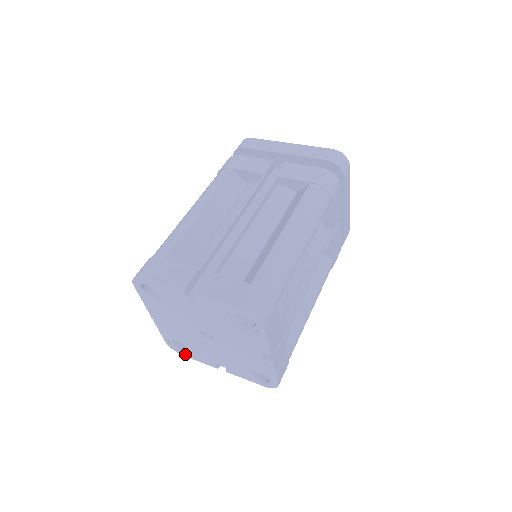
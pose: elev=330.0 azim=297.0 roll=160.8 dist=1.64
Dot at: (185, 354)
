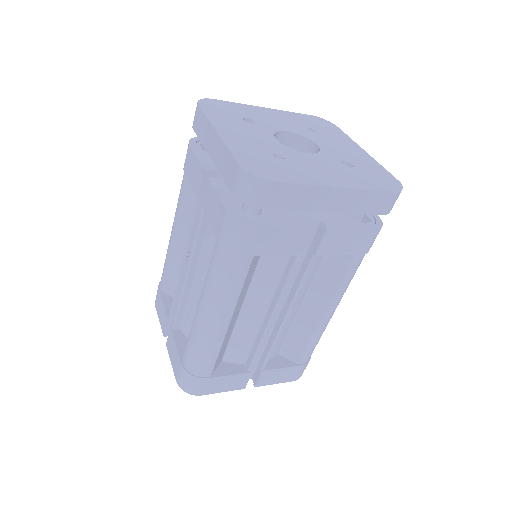
Dot at: occluded
